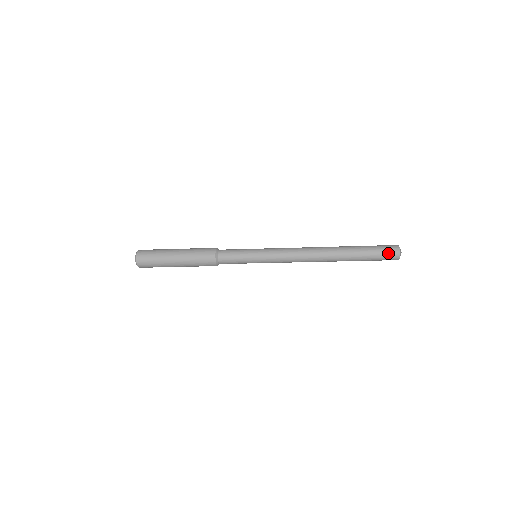
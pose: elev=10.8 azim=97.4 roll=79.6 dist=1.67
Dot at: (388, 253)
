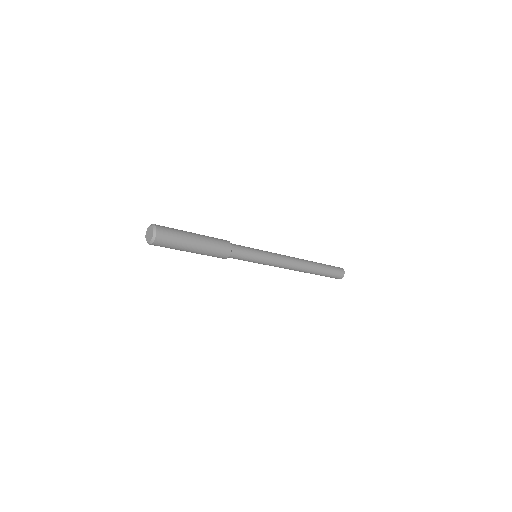
Dot at: (339, 272)
